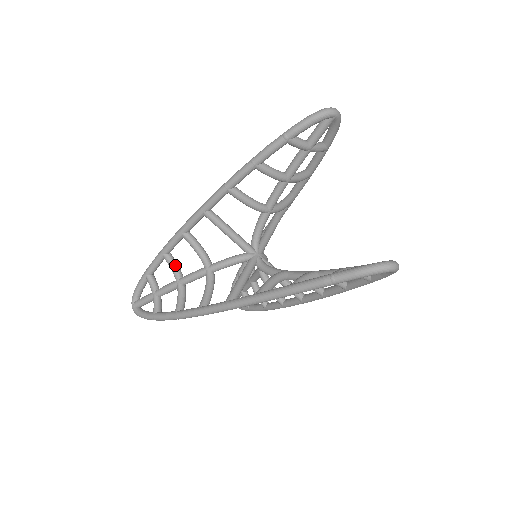
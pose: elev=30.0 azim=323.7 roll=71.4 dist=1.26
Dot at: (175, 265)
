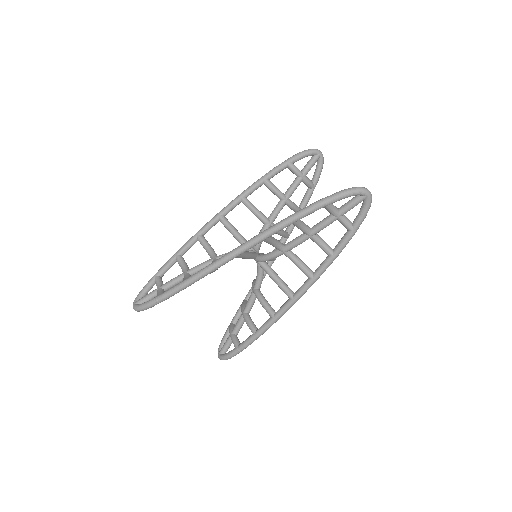
Dot at: (185, 263)
